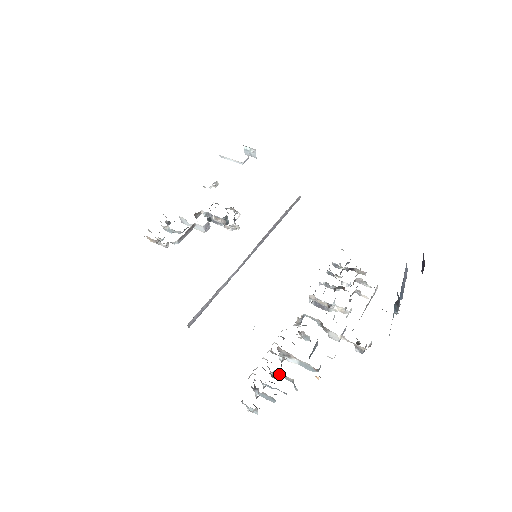
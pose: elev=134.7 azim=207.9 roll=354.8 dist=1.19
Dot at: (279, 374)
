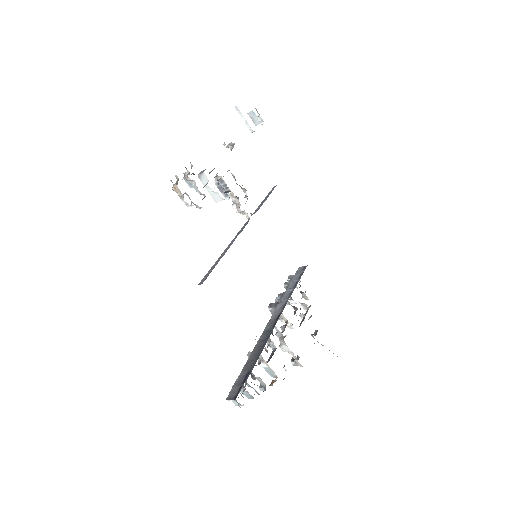
Dot at: occluded
